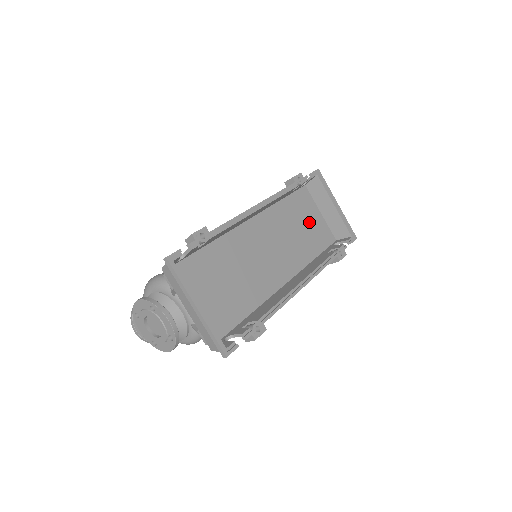
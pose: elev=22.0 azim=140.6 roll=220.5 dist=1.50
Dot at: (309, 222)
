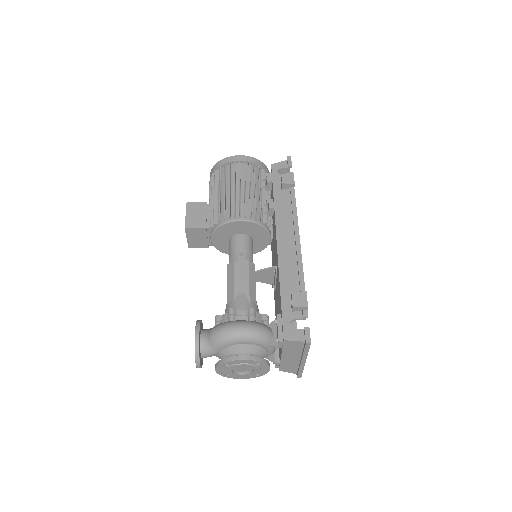
Dot at: occluded
